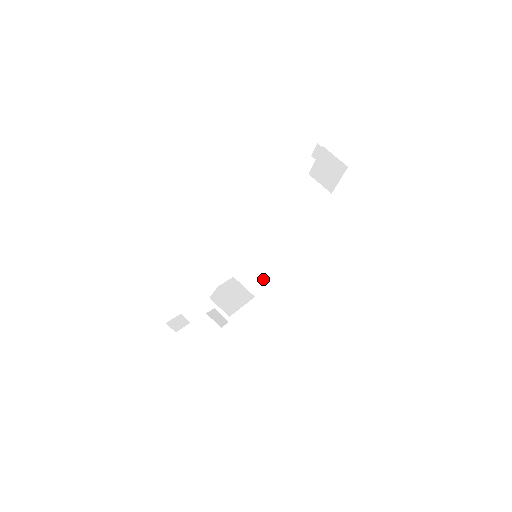
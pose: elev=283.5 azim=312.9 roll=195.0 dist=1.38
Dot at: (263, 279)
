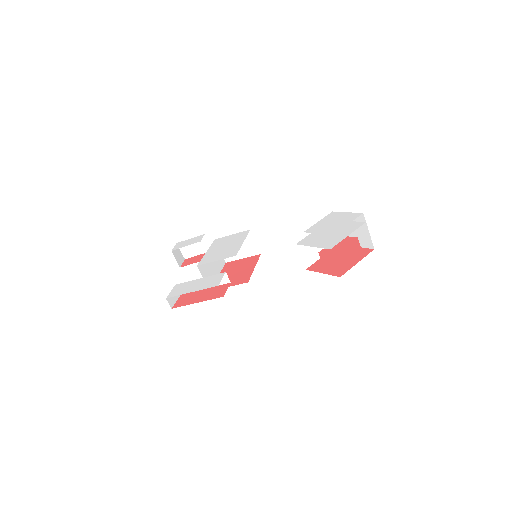
Dot at: (241, 255)
